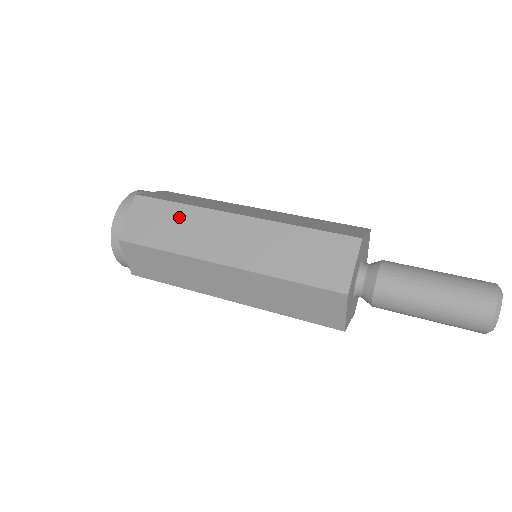
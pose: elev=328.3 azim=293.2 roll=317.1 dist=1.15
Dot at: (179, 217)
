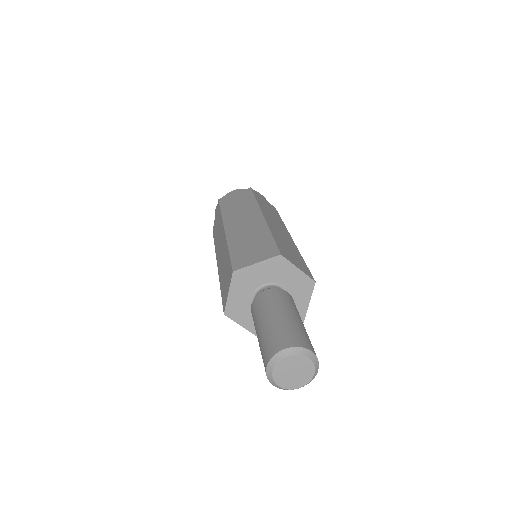
Dot at: (246, 203)
